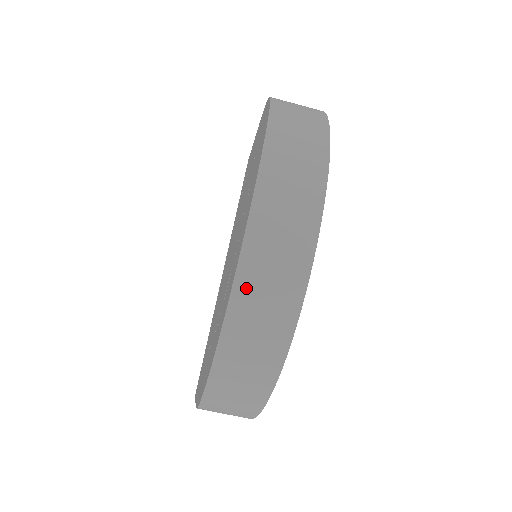
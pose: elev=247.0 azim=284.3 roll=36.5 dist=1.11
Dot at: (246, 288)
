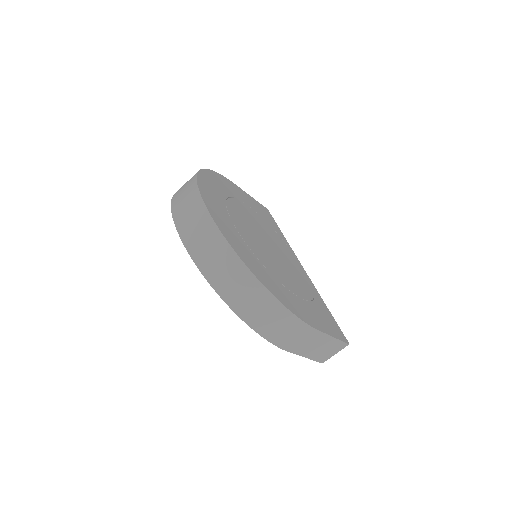
Dot at: (201, 260)
